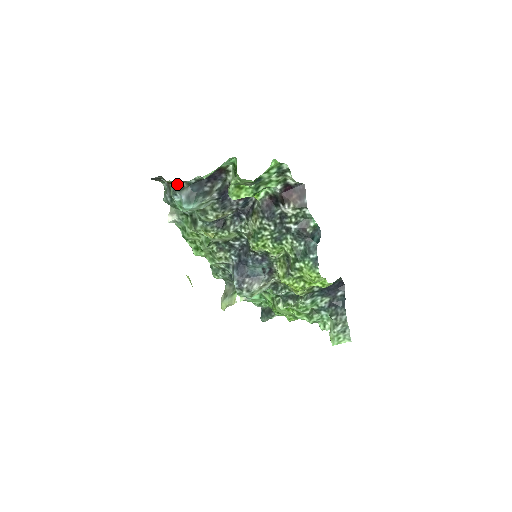
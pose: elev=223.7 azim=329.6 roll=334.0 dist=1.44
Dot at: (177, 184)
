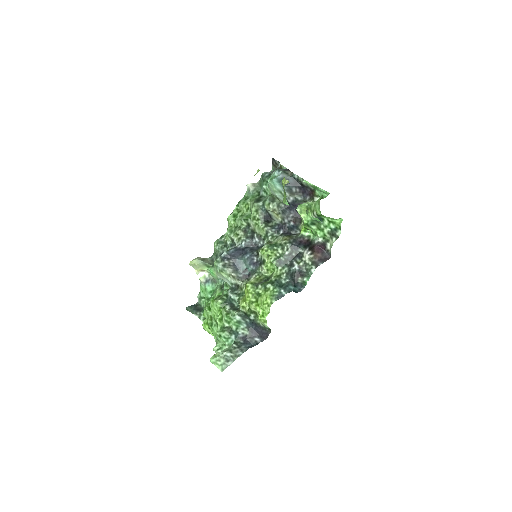
Dot at: (286, 169)
